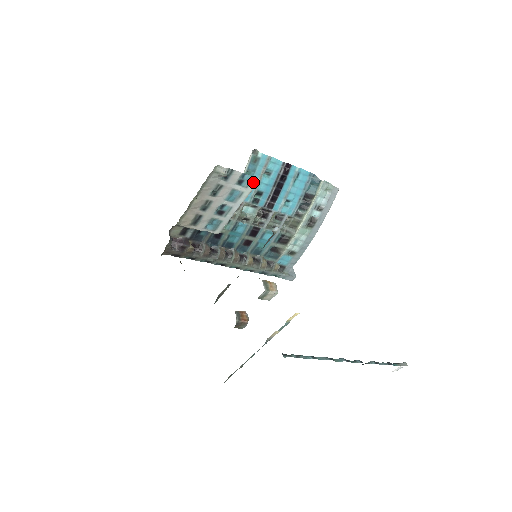
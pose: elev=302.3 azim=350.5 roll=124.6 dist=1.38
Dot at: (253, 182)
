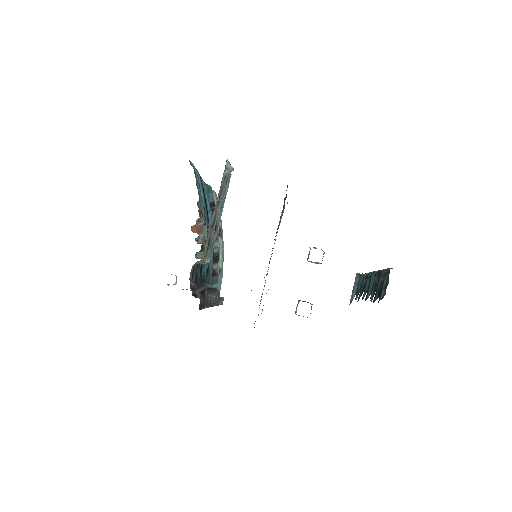
Dot at: (229, 179)
